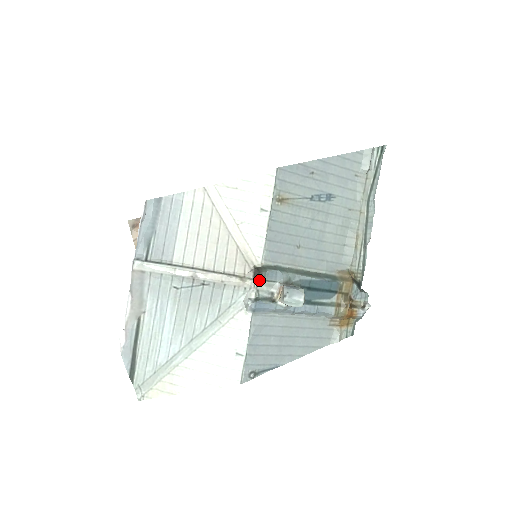
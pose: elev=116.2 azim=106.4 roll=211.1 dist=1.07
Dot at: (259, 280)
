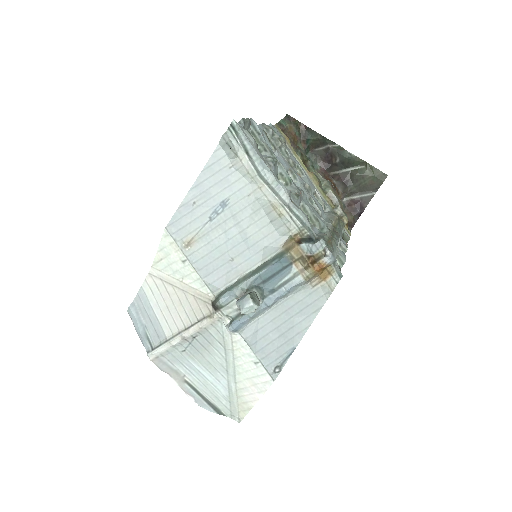
Dot at: (220, 309)
